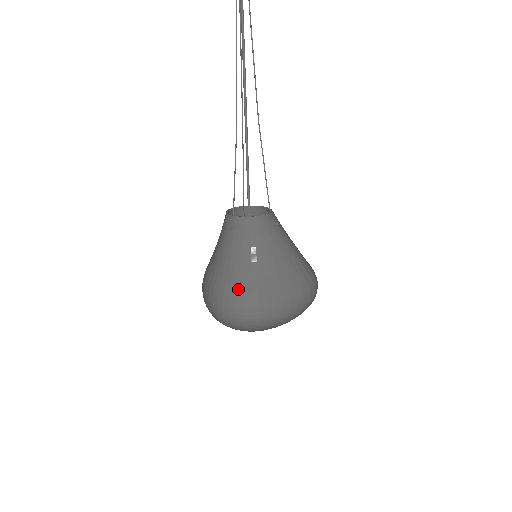
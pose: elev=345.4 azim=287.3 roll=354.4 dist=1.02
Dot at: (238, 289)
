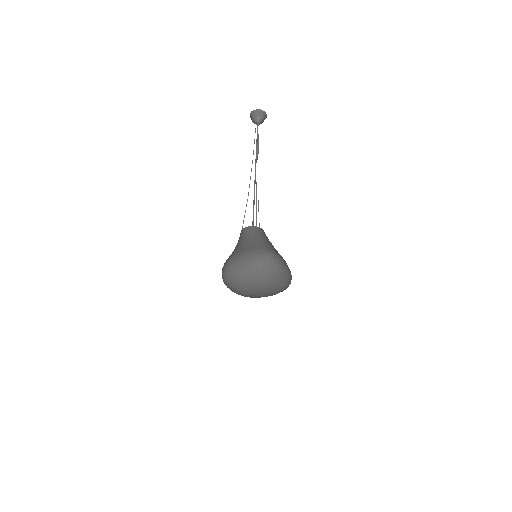
Dot at: occluded
